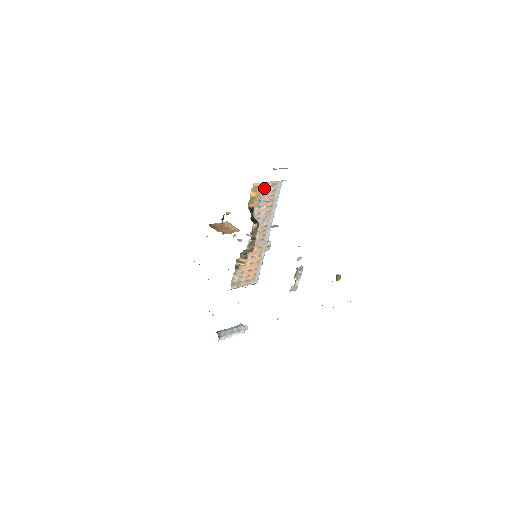
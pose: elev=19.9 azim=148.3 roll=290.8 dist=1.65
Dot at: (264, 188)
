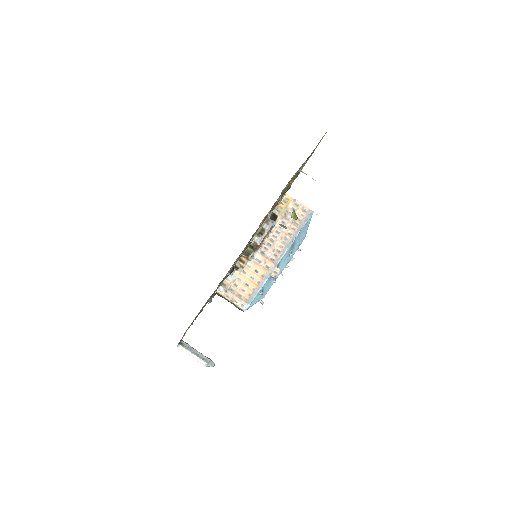
Dot at: (294, 206)
